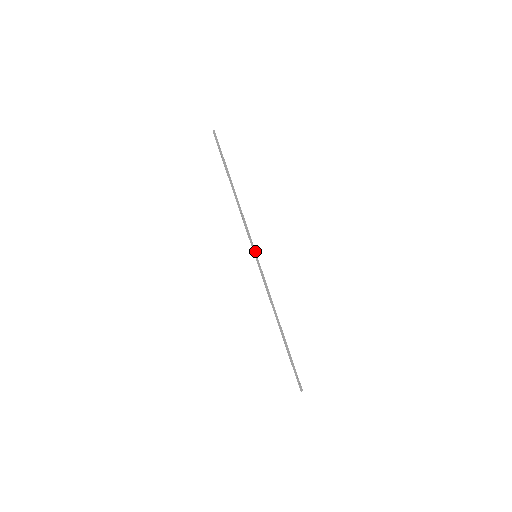
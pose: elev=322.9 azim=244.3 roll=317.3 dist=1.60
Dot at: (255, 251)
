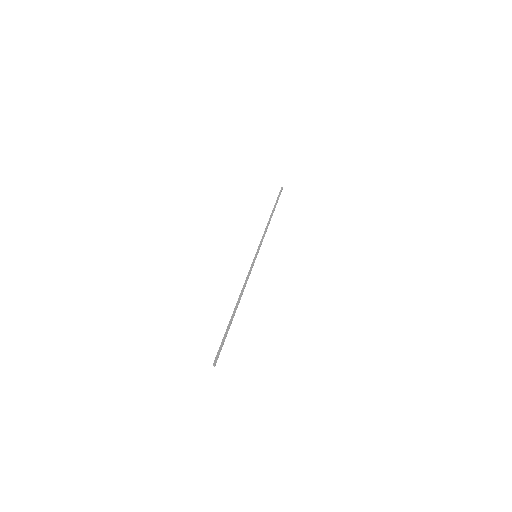
Dot at: occluded
